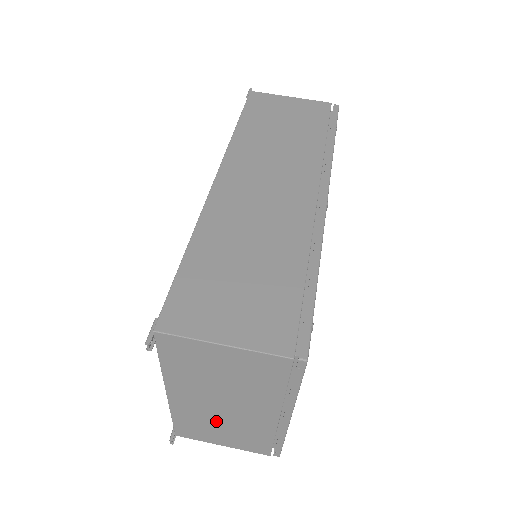
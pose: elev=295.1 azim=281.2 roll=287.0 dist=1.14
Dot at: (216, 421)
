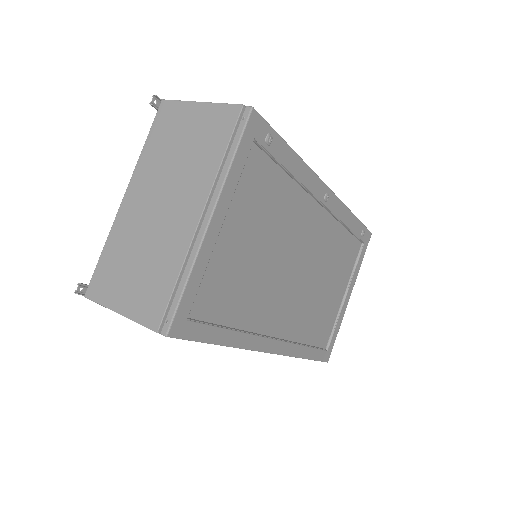
Dot at: (140, 244)
